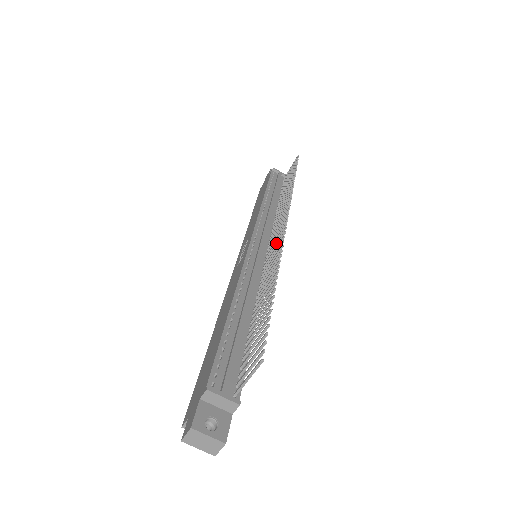
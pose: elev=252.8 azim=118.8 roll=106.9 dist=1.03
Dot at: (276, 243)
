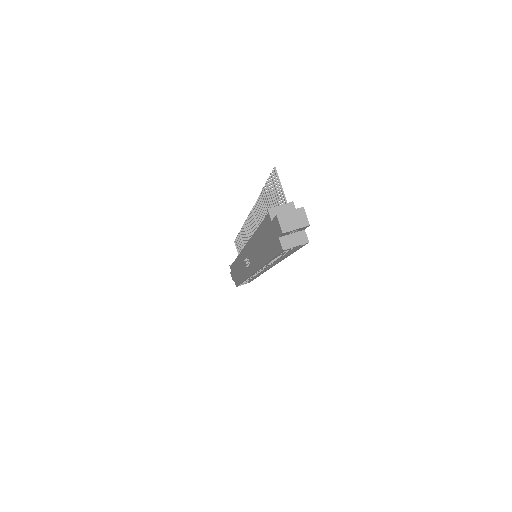
Dot at: (253, 223)
